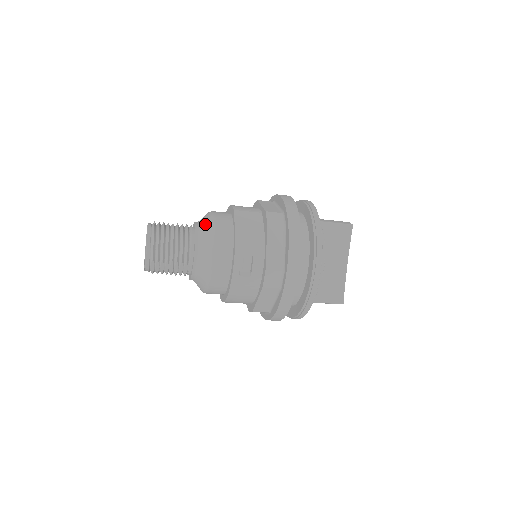
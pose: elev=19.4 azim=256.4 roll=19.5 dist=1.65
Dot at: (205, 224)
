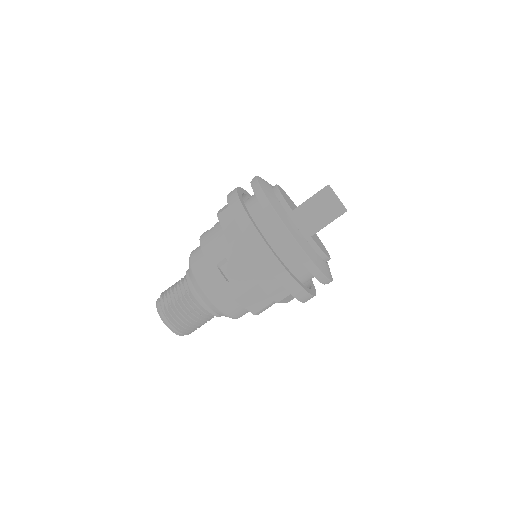
Dot at: occluded
